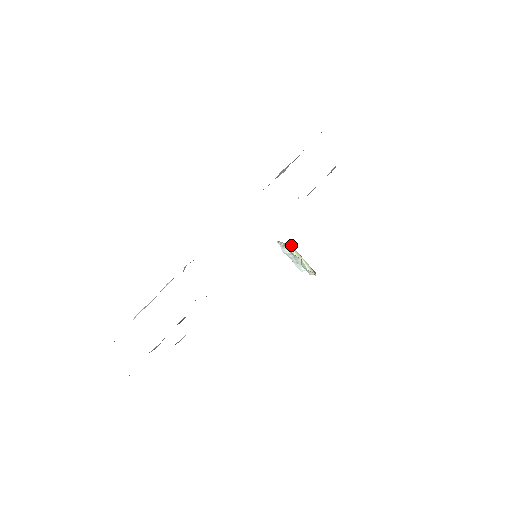
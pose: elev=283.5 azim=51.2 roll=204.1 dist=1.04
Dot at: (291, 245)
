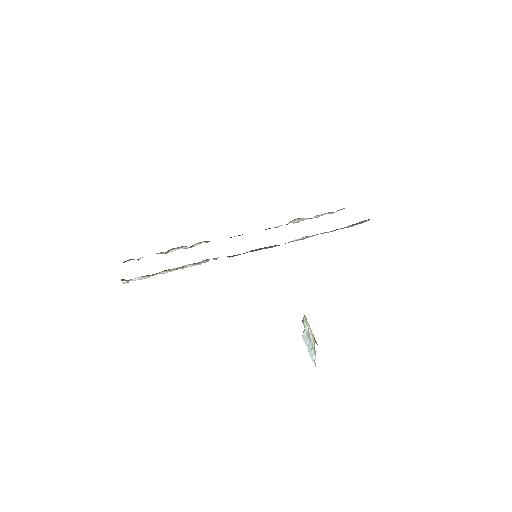
Dot at: (304, 315)
